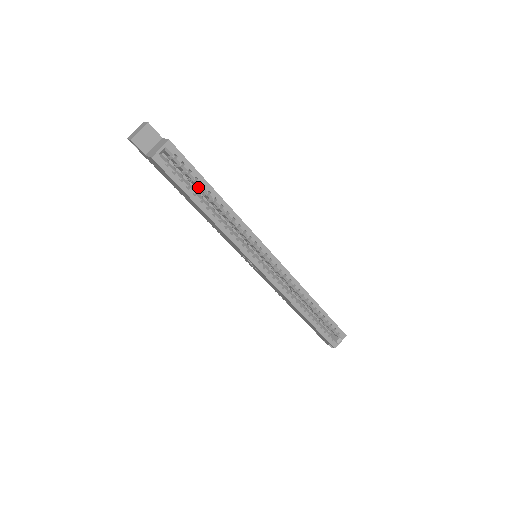
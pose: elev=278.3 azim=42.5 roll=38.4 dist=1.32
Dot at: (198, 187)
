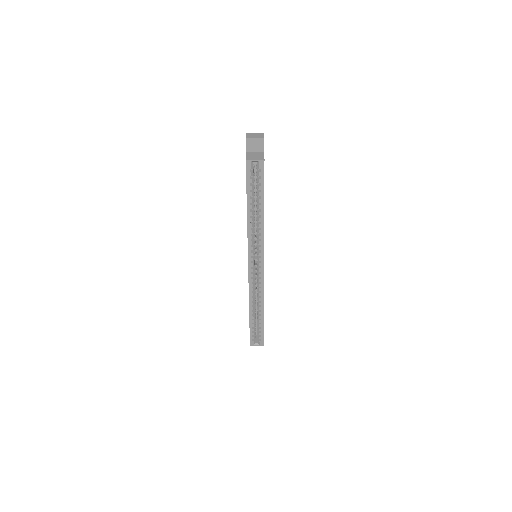
Dot at: (257, 195)
